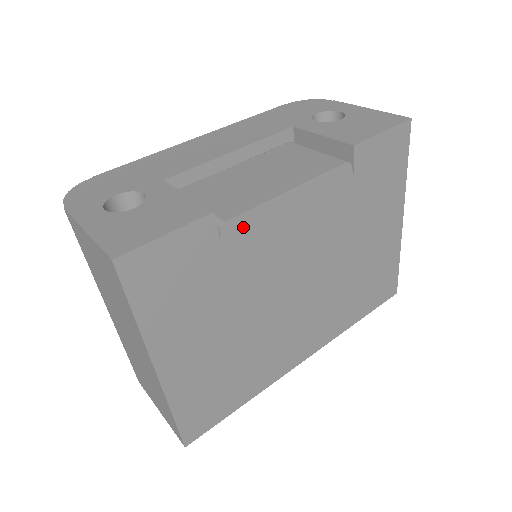
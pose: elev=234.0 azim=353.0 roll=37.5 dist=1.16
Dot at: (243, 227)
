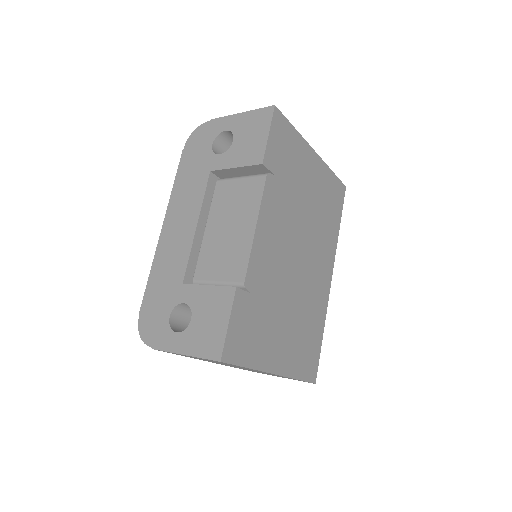
Dot at: (253, 273)
